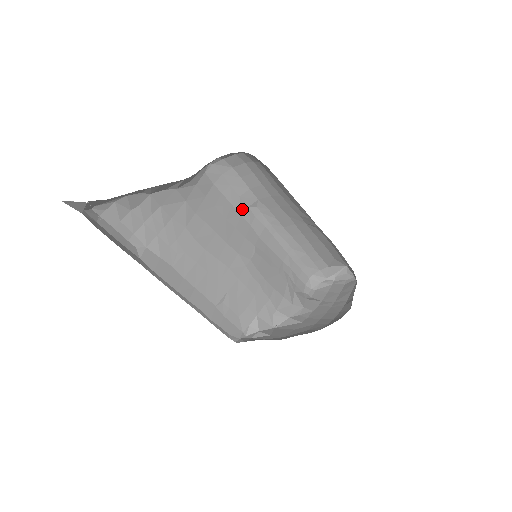
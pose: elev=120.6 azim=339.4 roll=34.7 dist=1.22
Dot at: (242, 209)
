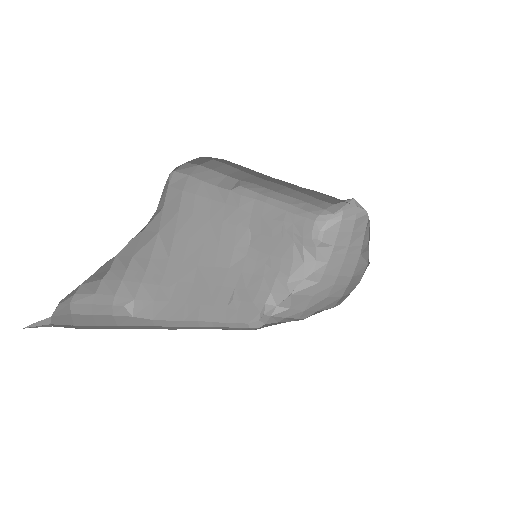
Dot at: (224, 197)
